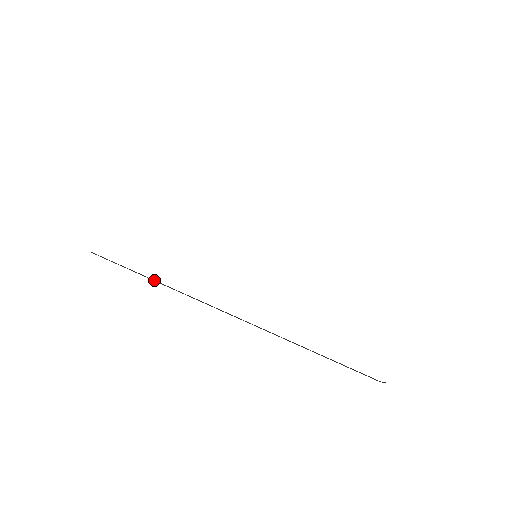
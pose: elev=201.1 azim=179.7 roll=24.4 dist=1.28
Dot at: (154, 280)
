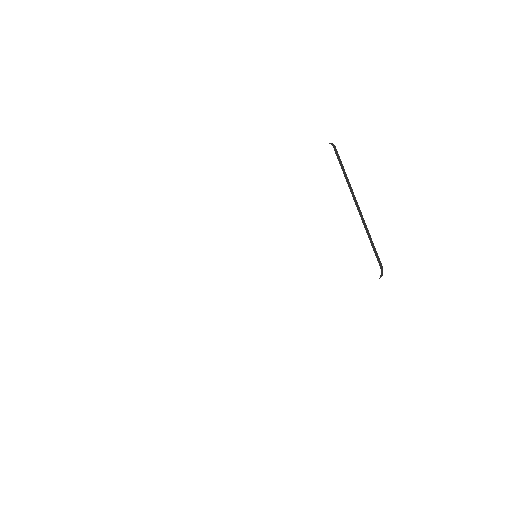
Dot at: occluded
